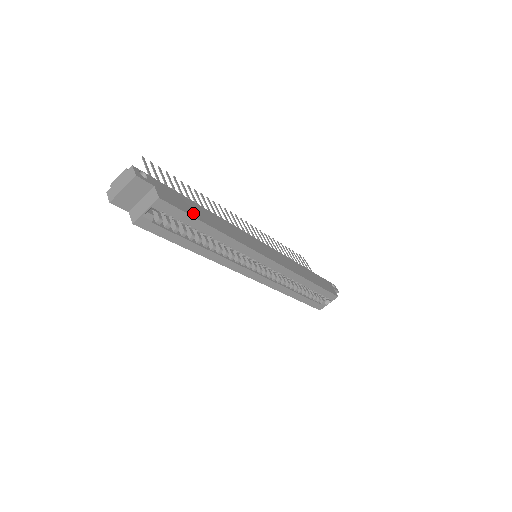
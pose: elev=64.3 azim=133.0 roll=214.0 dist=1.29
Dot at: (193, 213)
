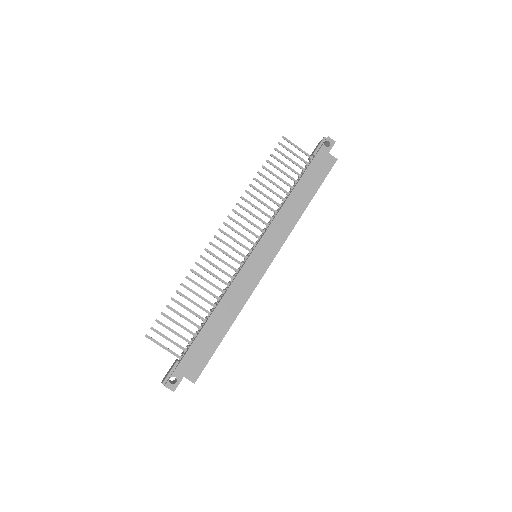
Dot at: (211, 349)
